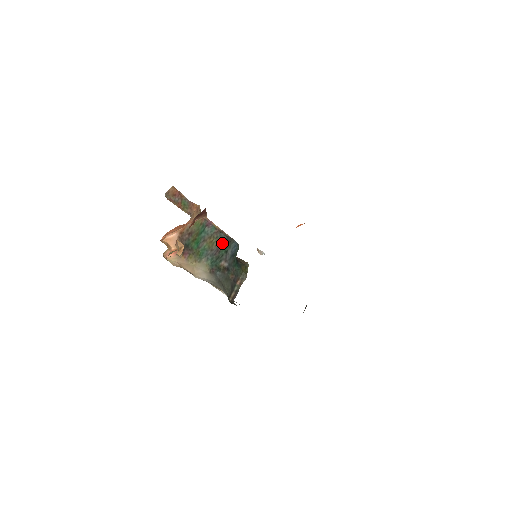
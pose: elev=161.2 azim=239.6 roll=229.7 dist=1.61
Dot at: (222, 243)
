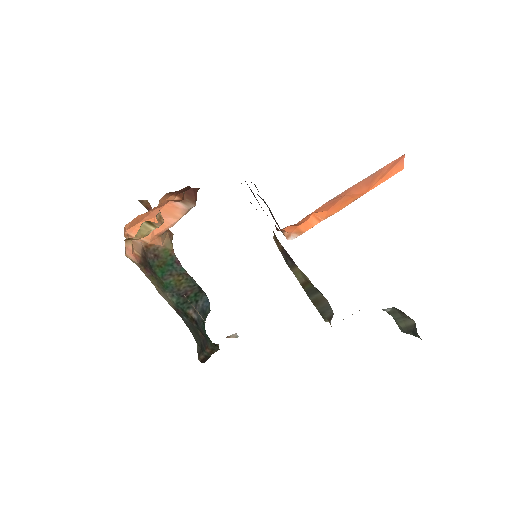
Dot at: (192, 289)
